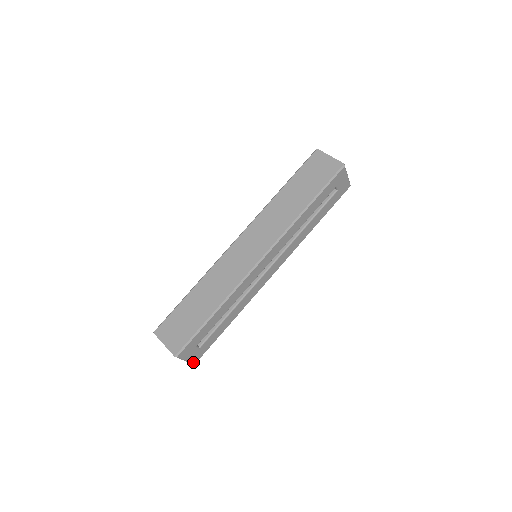
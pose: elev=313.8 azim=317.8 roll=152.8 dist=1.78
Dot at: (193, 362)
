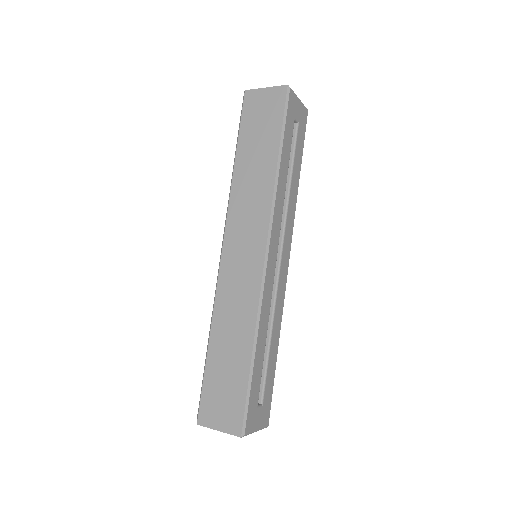
Dot at: (265, 426)
